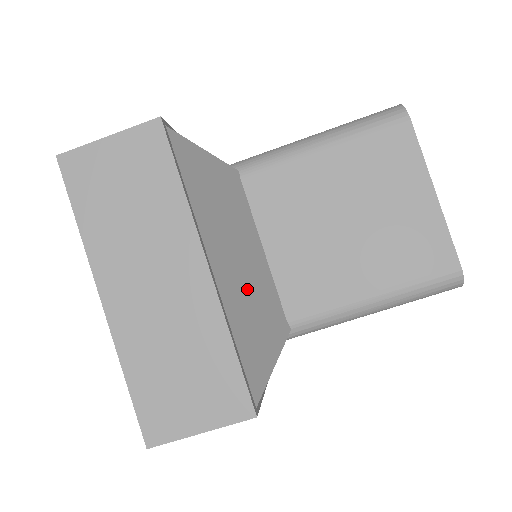
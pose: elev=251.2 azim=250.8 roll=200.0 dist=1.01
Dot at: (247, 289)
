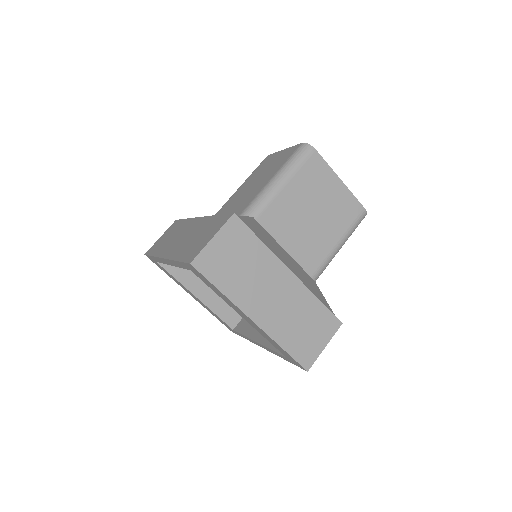
Dot at: (299, 273)
